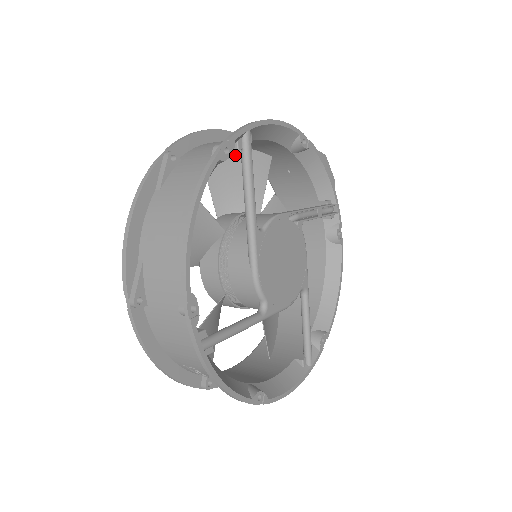
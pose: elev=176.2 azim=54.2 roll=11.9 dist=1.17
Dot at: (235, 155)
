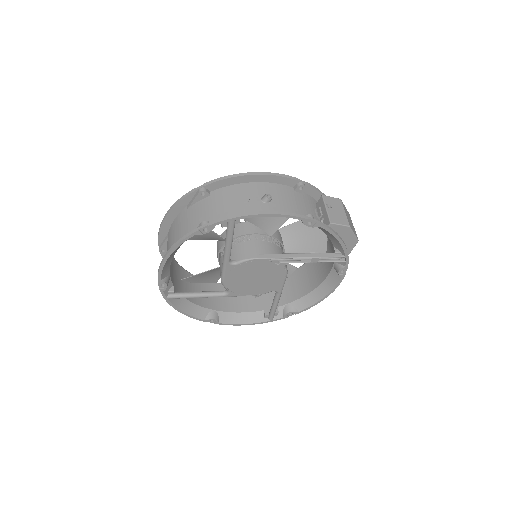
Dot at: occluded
